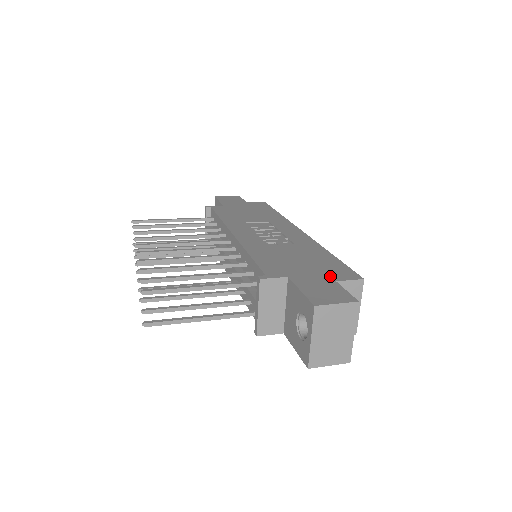
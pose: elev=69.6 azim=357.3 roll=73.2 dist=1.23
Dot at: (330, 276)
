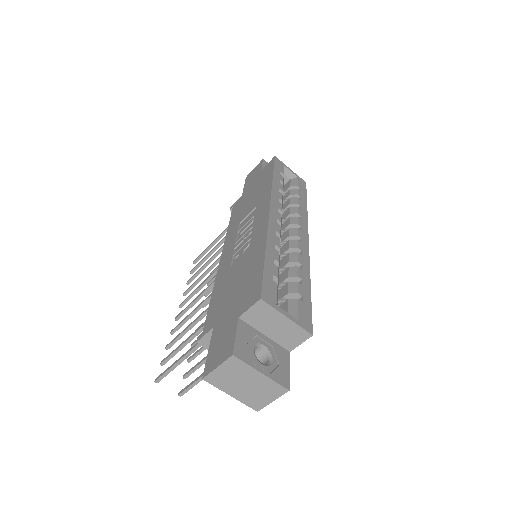
Dot at: (239, 309)
